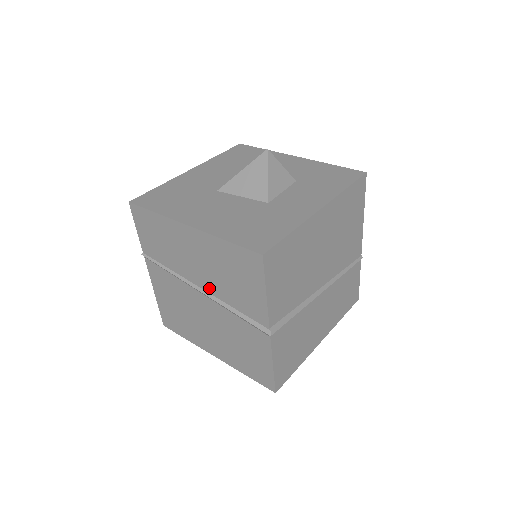
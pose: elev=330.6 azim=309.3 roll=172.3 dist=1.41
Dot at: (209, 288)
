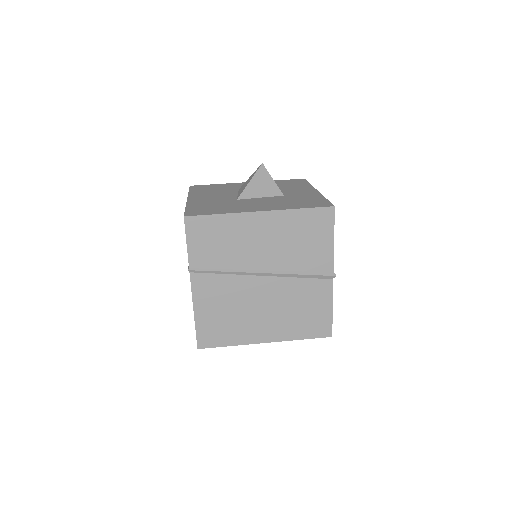
Dot at: (274, 265)
